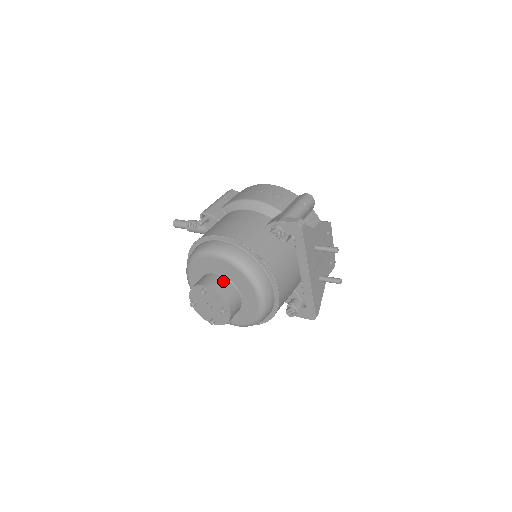
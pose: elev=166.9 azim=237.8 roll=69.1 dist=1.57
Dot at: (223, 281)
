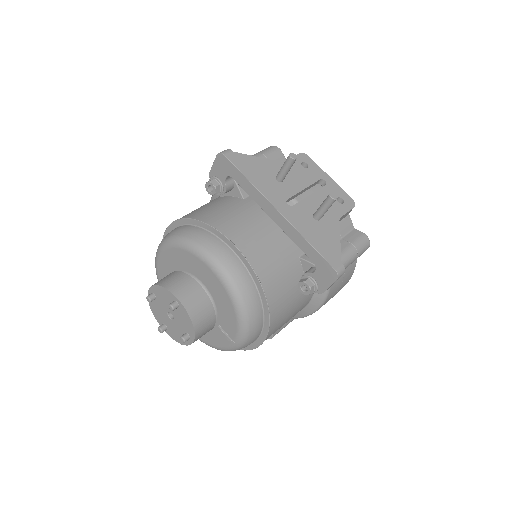
Dot at: (171, 274)
